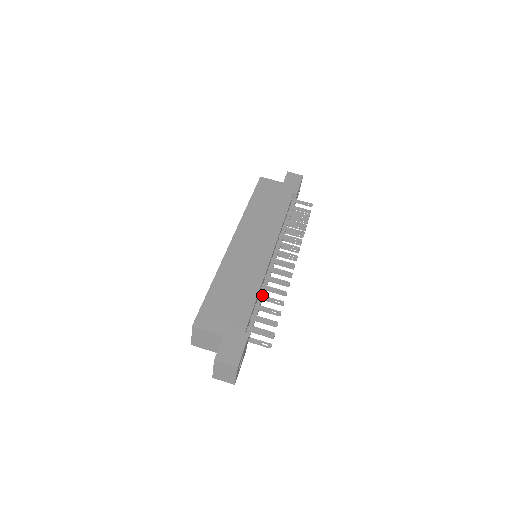
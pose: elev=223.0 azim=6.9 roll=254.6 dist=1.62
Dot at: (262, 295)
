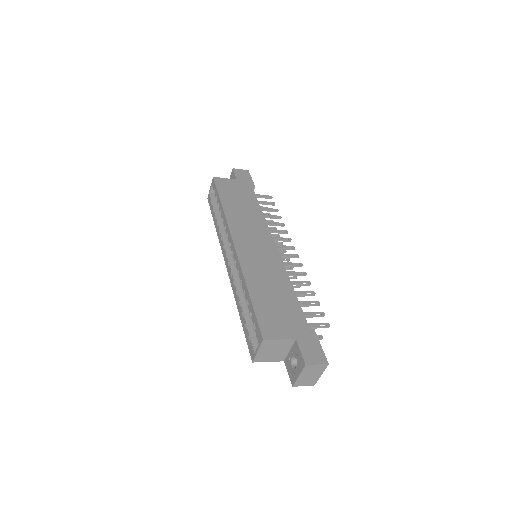
Dot at: occluded
